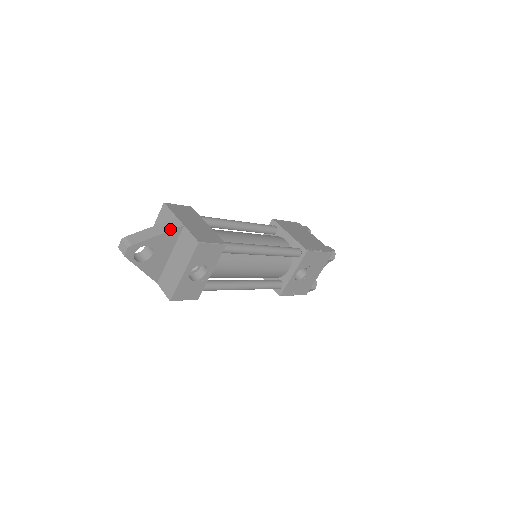
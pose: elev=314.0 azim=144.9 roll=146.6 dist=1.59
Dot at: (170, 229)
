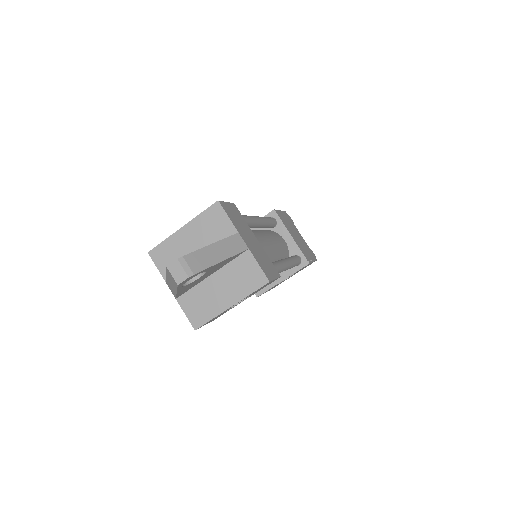
Dot at: (235, 252)
